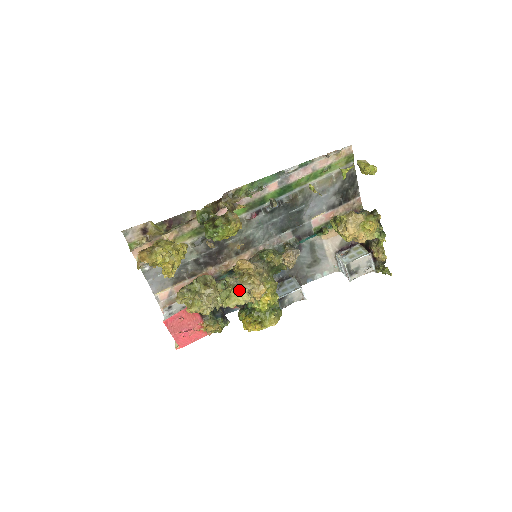
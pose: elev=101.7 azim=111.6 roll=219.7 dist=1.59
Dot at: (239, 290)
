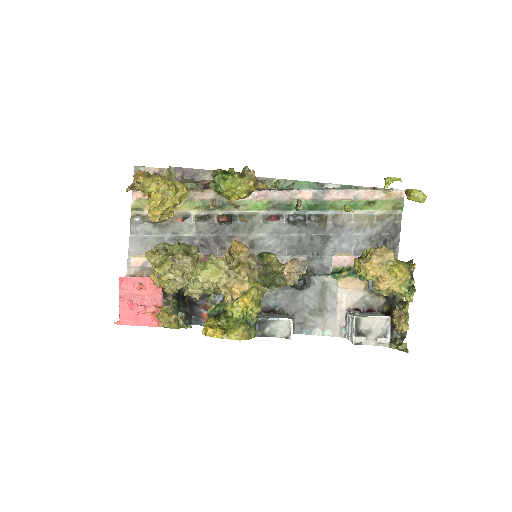
Dot at: (219, 264)
